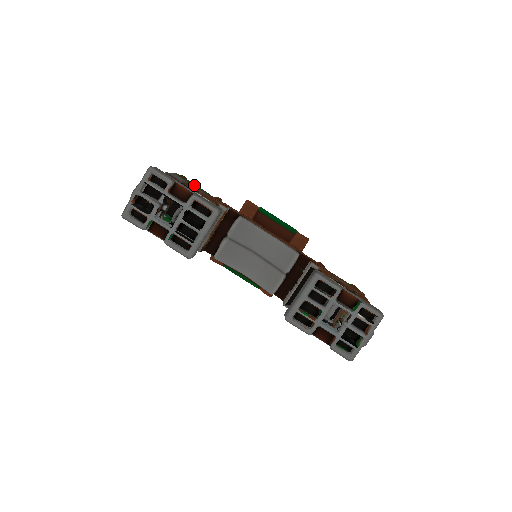
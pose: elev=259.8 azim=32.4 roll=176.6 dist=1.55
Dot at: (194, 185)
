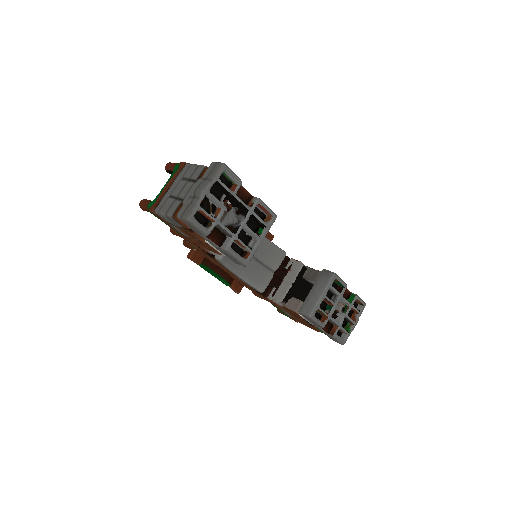
Dot at: occluded
